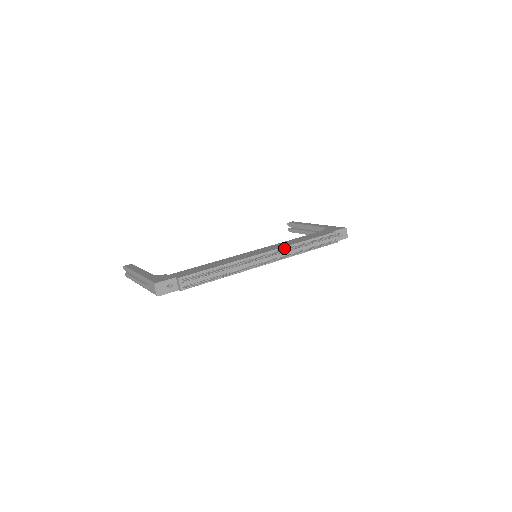
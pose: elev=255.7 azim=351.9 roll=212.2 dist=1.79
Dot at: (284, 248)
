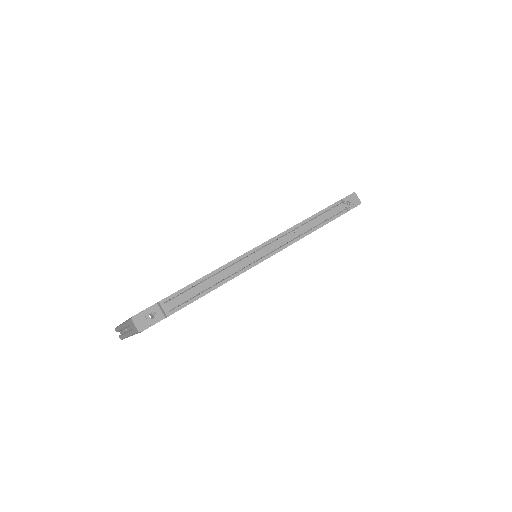
Dot at: (284, 233)
